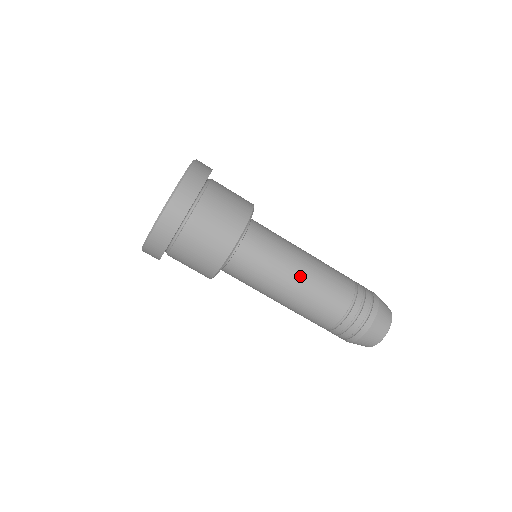
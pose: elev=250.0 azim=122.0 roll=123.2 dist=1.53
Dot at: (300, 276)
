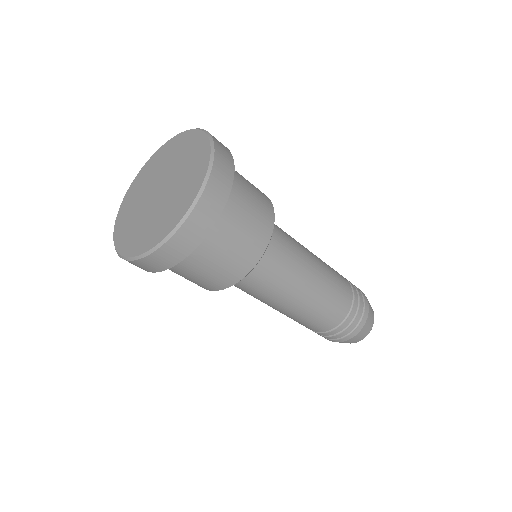
Dot at: (314, 278)
